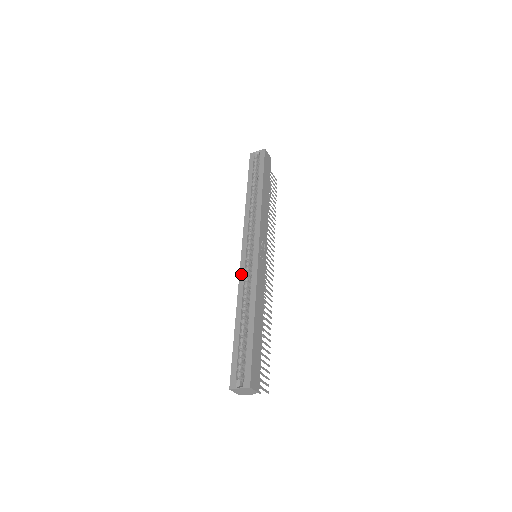
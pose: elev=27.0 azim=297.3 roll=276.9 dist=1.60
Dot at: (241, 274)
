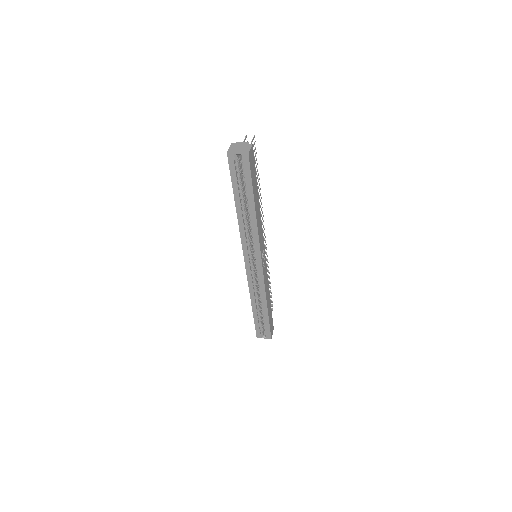
Dot at: (249, 281)
